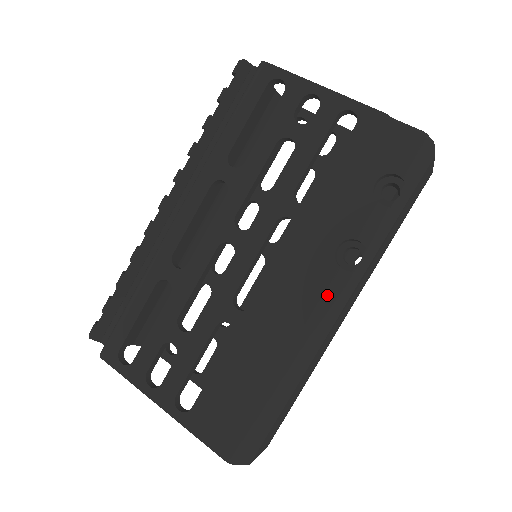
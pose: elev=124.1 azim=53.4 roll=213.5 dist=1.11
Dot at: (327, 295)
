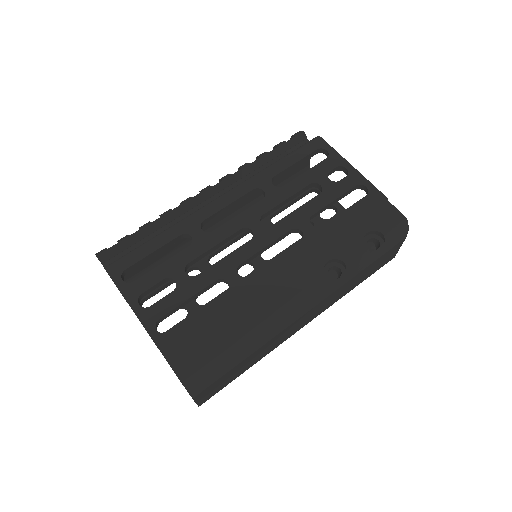
Dot at: (310, 288)
